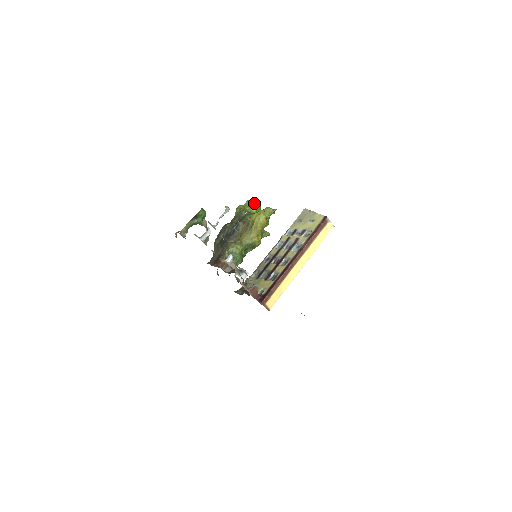
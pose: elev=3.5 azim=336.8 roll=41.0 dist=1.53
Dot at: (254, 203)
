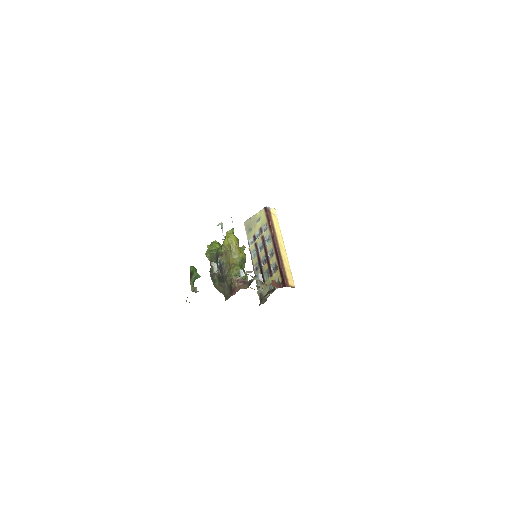
Dot at: (213, 243)
